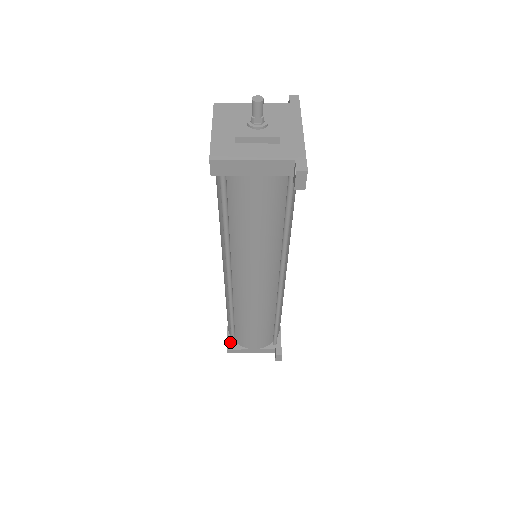
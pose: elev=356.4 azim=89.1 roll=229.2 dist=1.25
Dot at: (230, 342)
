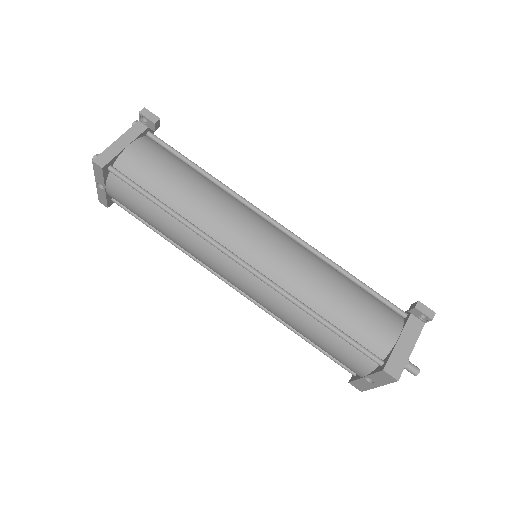
Dot at: (110, 201)
